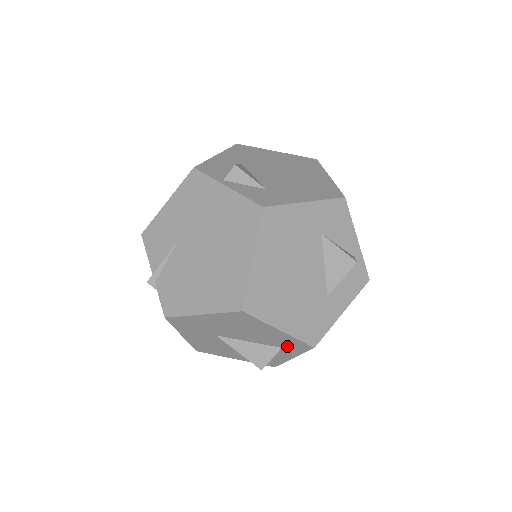
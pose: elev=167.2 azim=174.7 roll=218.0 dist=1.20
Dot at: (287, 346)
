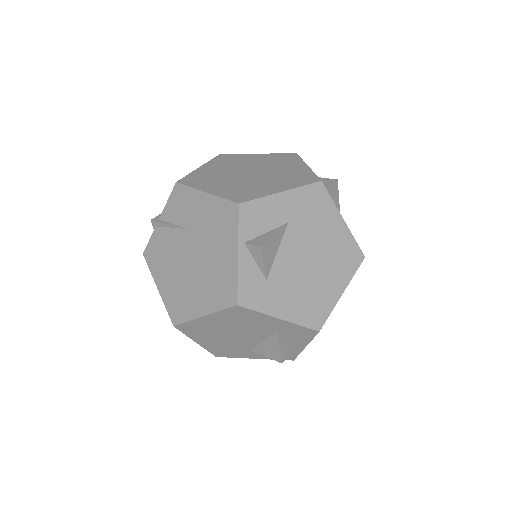
Dot at: occluded
